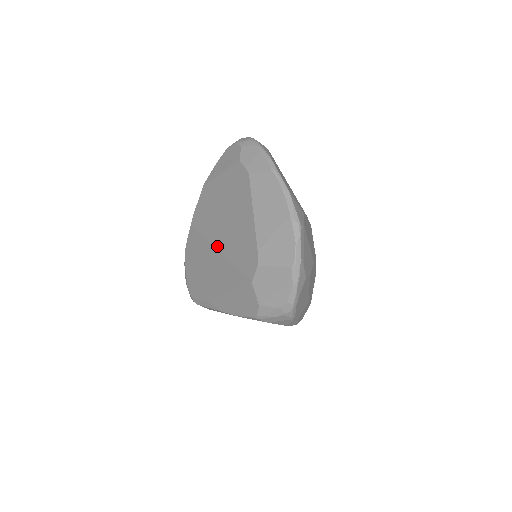
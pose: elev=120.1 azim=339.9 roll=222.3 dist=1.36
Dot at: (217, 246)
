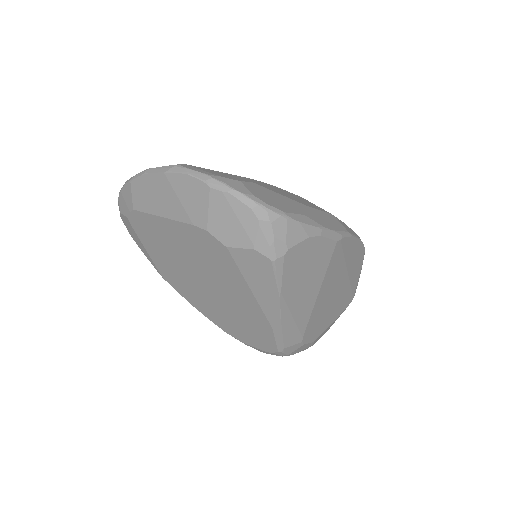
Dot at: (207, 283)
